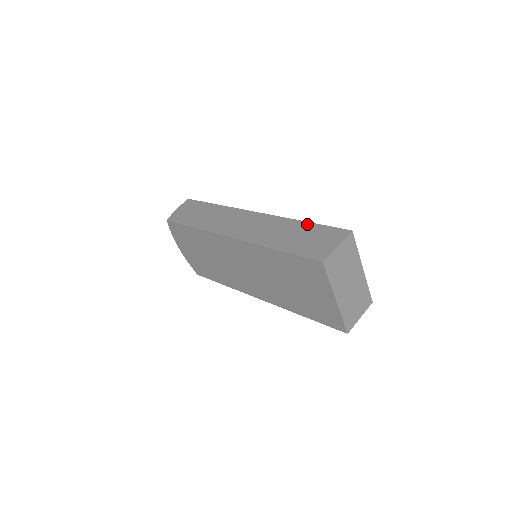
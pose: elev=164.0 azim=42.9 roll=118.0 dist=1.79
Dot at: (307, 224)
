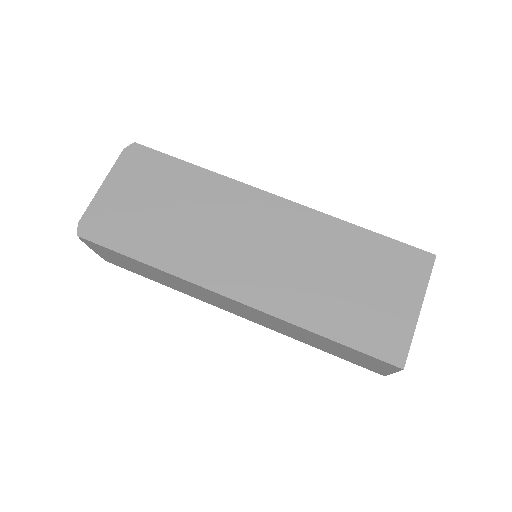
Dot at: (333, 343)
